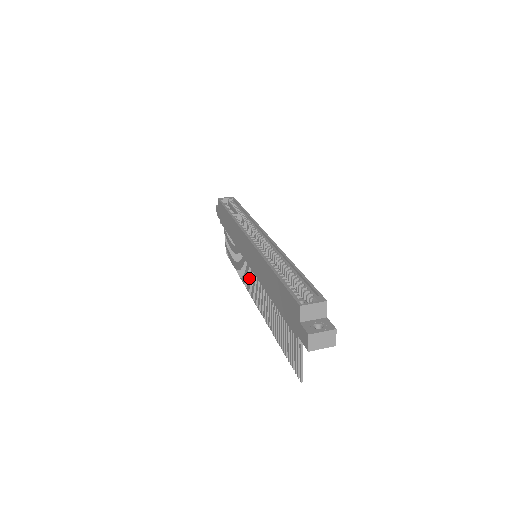
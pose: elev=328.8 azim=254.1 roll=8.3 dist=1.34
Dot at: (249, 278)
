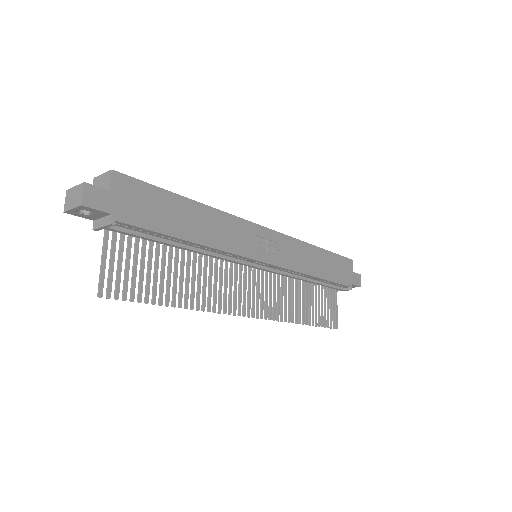
Dot at: (261, 294)
